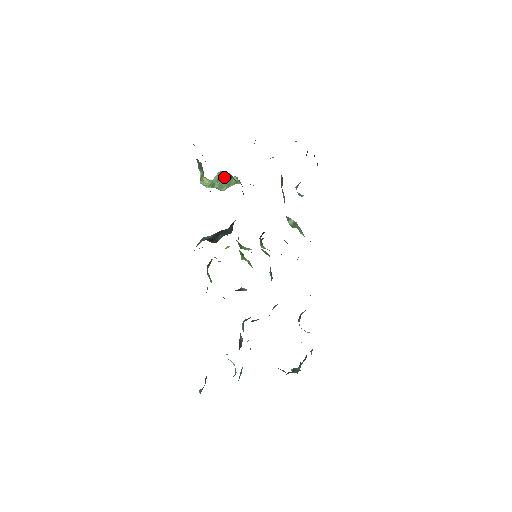
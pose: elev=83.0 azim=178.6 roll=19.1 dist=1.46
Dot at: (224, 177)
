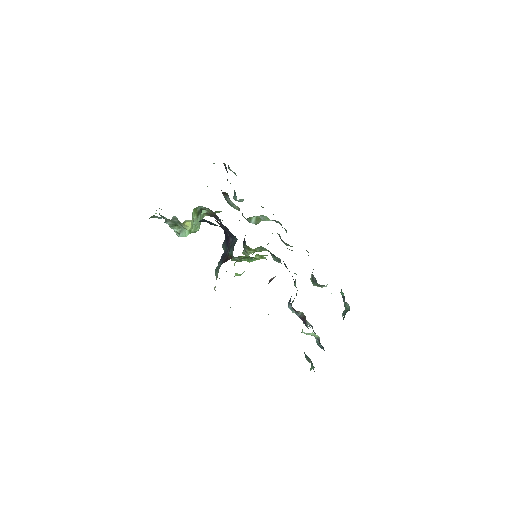
Dot at: (197, 214)
